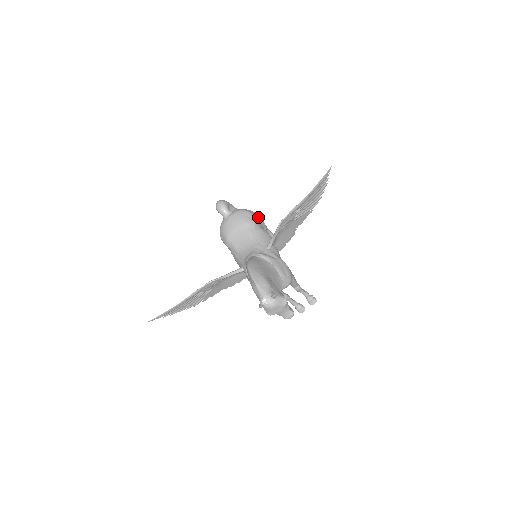
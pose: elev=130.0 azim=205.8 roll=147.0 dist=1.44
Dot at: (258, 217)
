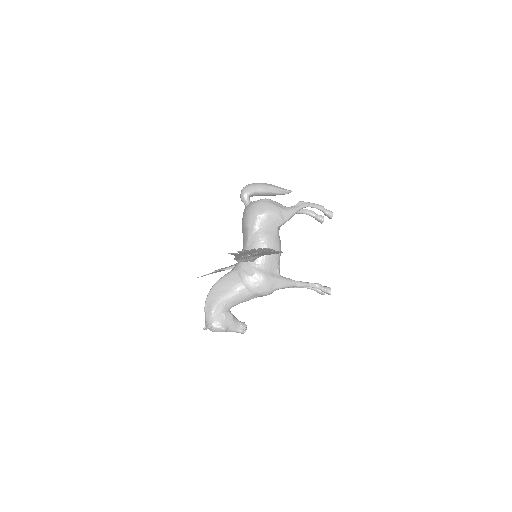
Dot at: (267, 215)
